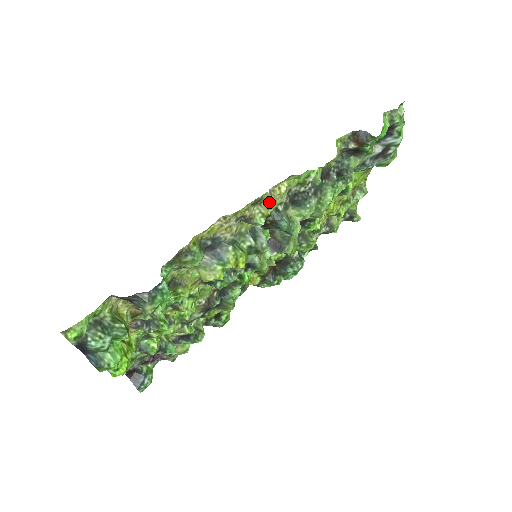
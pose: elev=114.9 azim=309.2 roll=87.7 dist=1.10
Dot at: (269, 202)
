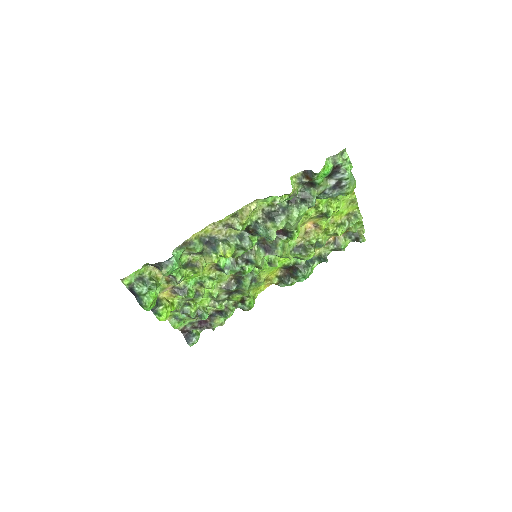
Dot at: (242, 215)
